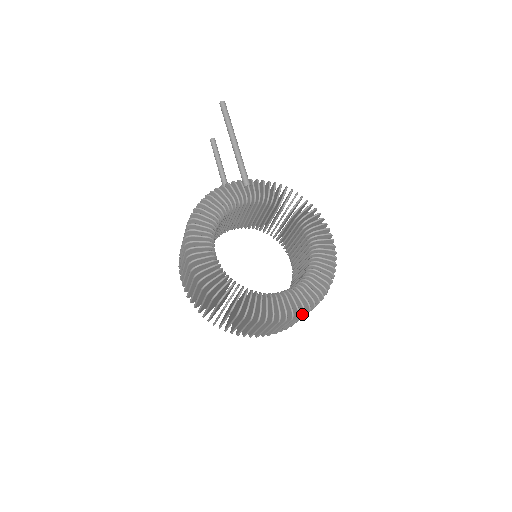
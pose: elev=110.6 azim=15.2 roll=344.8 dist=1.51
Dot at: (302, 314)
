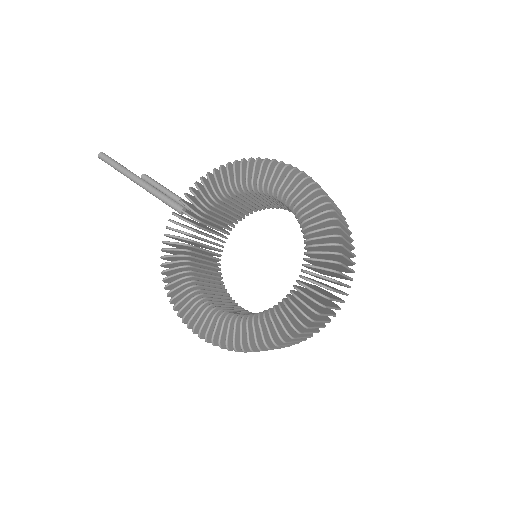
Dot at: occluded
